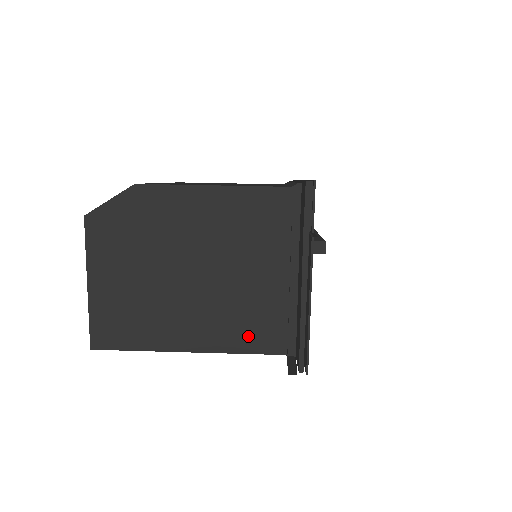
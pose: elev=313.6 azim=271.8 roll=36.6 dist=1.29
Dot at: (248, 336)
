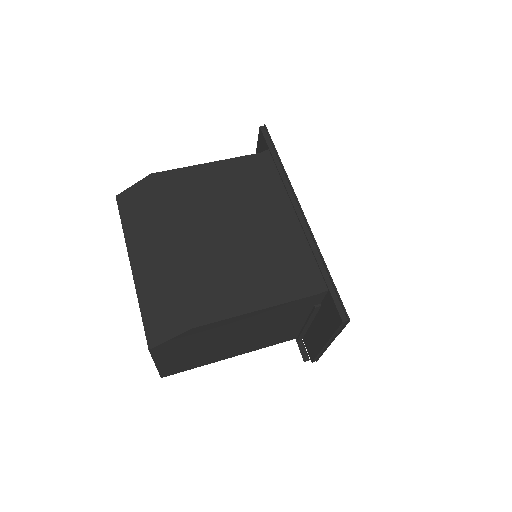
Dot at: (272, 342)
